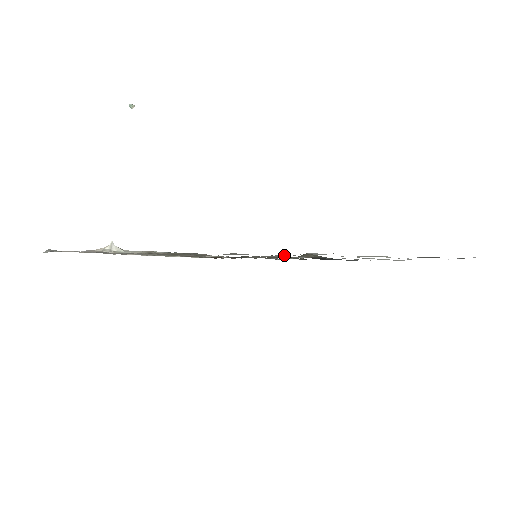
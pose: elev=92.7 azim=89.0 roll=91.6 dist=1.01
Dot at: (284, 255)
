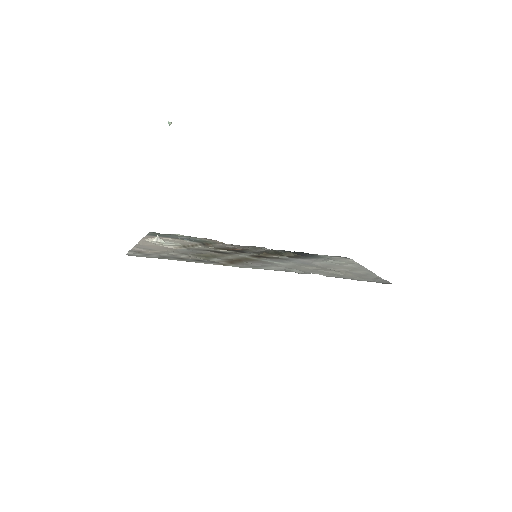
Dot at: (273, 251)
